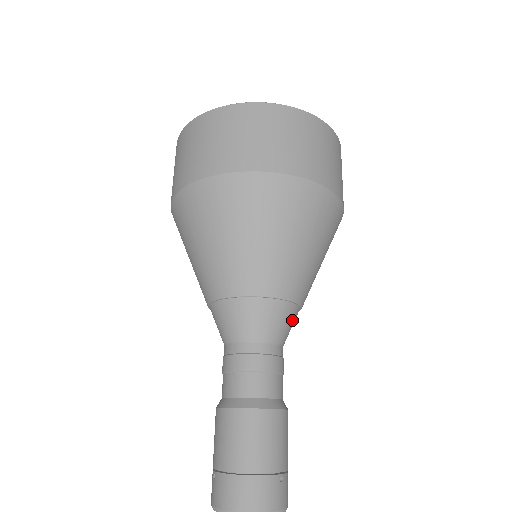
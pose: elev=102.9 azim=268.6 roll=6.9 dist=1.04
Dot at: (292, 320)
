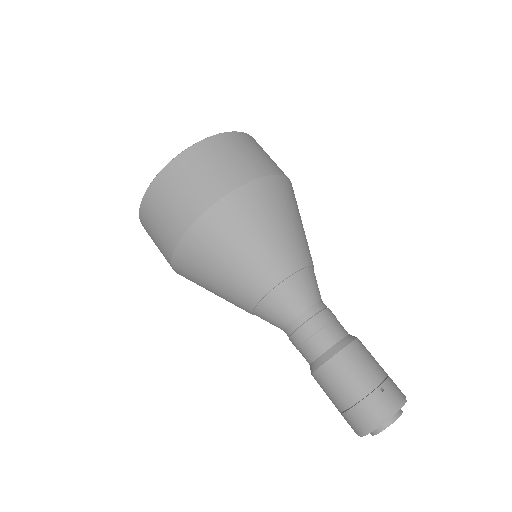
Dot at: (308, 281)
